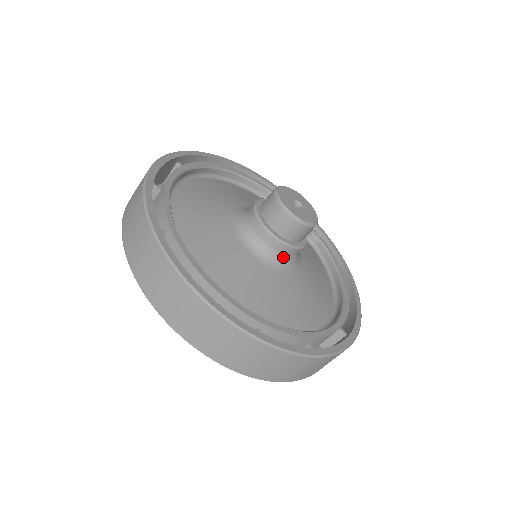
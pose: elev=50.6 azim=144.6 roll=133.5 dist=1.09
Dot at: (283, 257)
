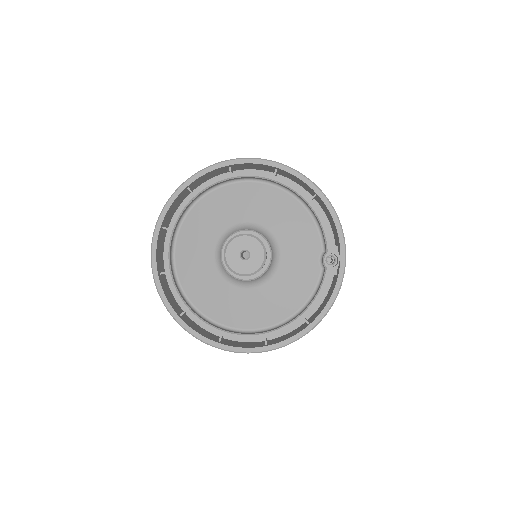
Dot at: occluded
